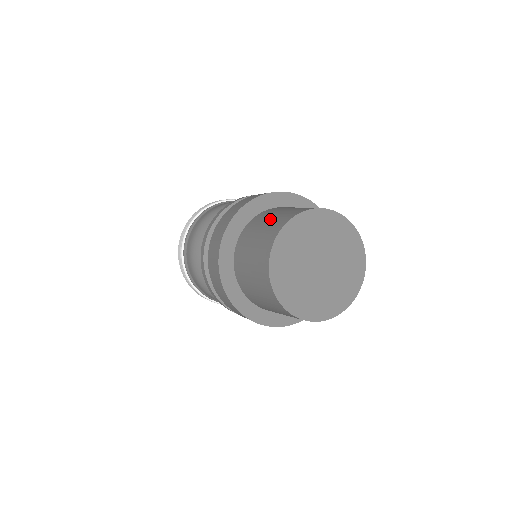
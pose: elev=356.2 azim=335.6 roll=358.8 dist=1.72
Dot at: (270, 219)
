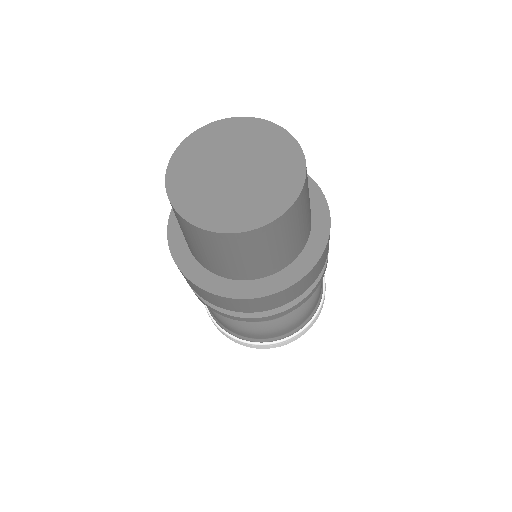
Dot at: occluded
